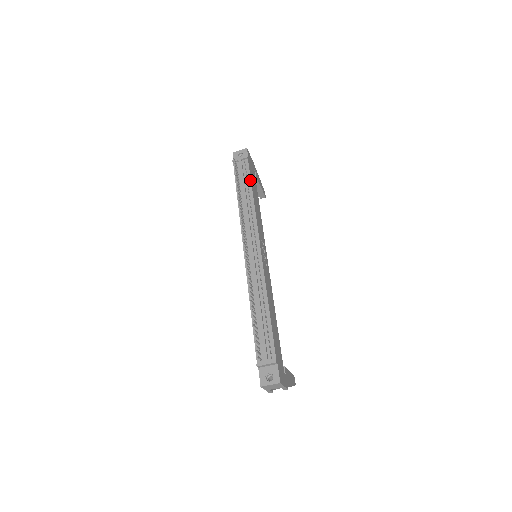
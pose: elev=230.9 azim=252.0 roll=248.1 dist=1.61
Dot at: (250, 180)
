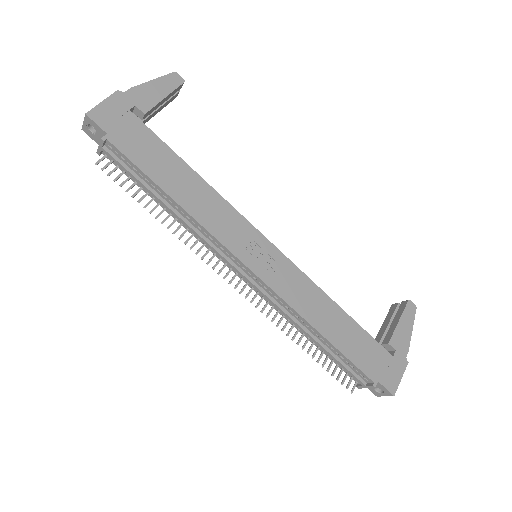
Dot at: (146, 177)
